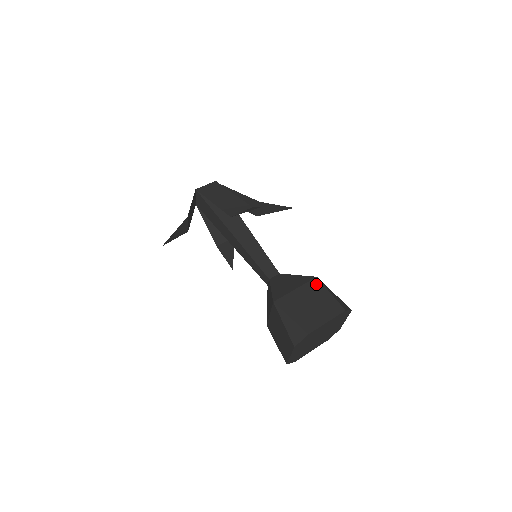
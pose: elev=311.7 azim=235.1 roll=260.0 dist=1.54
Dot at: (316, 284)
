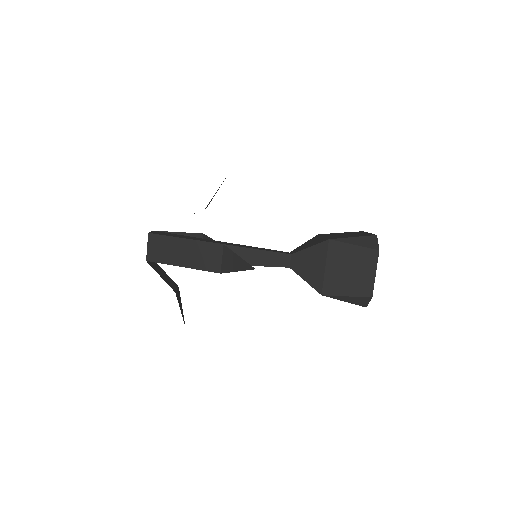
Dot at: (335, 247)
